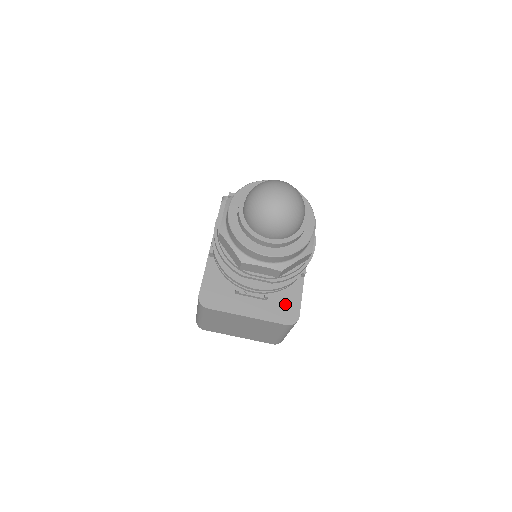
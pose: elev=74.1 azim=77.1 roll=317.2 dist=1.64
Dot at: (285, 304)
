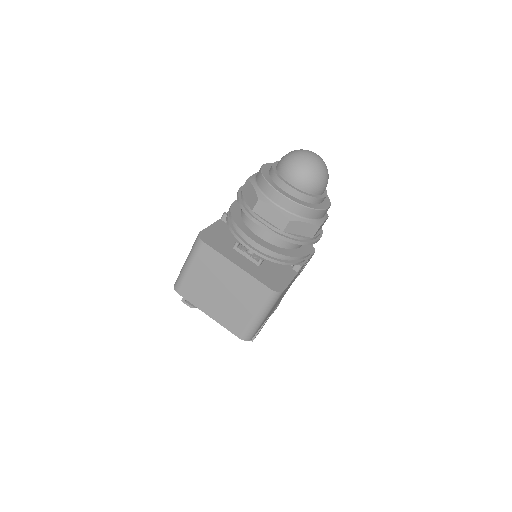
Dot at: (274, 277)
